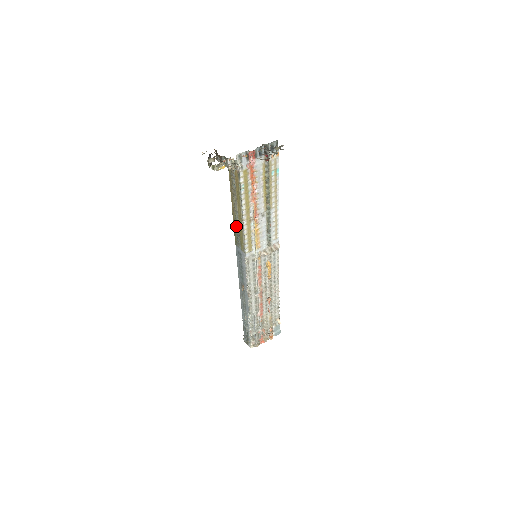
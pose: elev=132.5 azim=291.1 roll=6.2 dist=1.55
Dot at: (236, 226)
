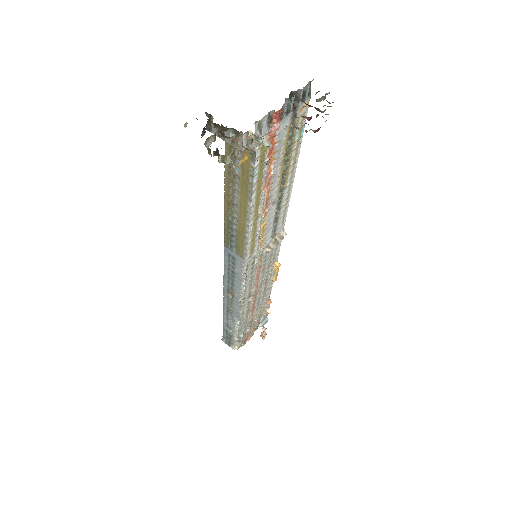
Dot at: (230, 224)
